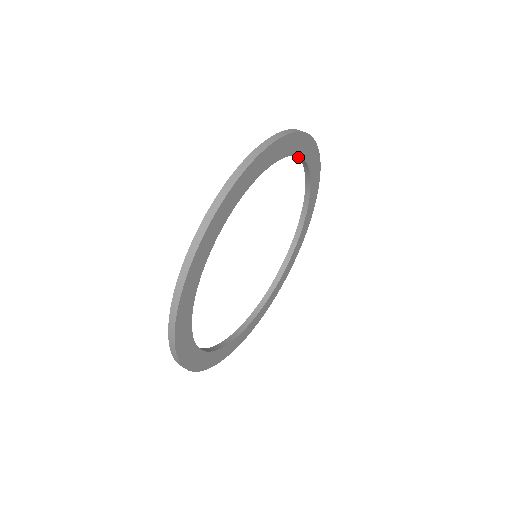
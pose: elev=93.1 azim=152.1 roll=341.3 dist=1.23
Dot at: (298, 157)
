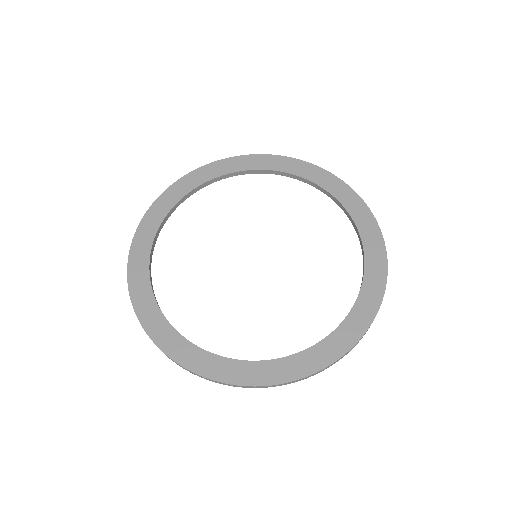
Dot at: (365, 265)
